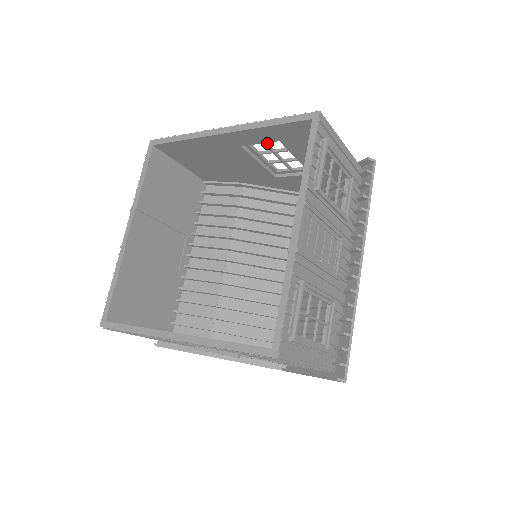
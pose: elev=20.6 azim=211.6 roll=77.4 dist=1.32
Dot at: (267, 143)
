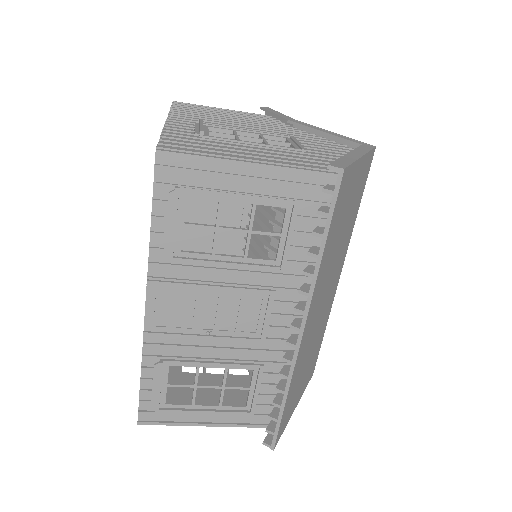
Dot at: (216, 133)
